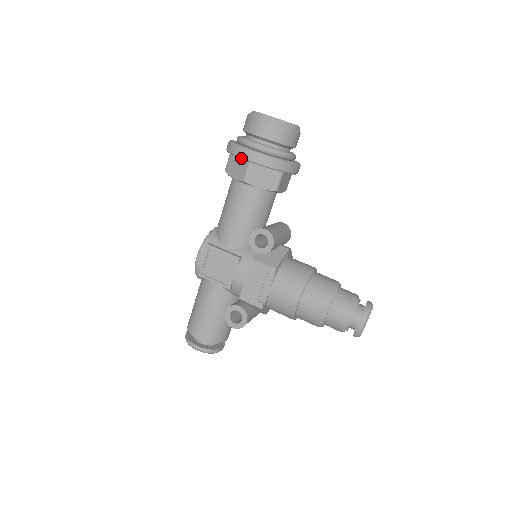
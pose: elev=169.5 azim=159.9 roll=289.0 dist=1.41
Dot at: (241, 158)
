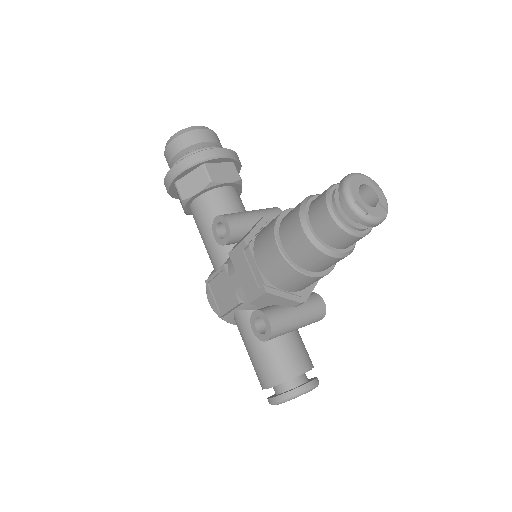
Dot at: (168, 187)
